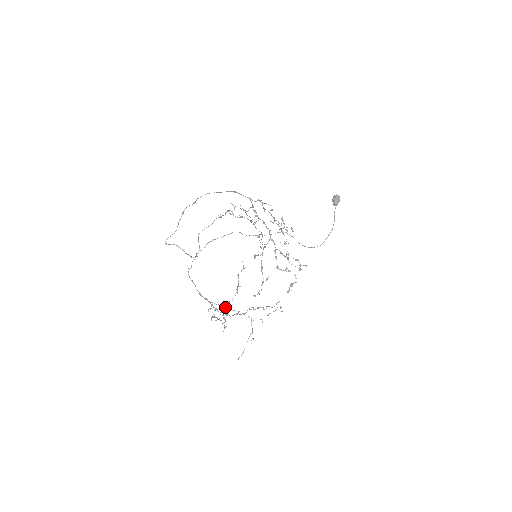
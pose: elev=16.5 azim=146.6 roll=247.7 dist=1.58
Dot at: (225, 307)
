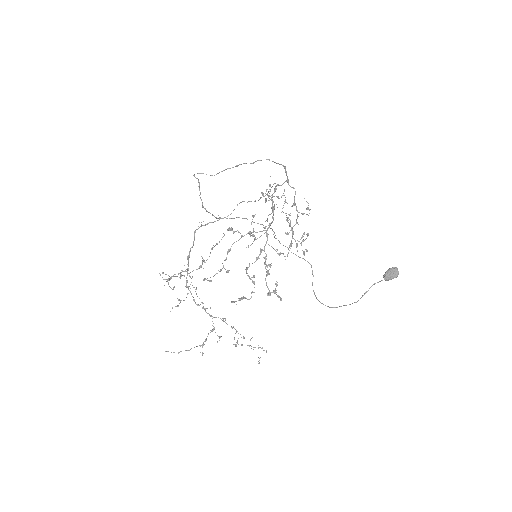
Dot at: occluded
